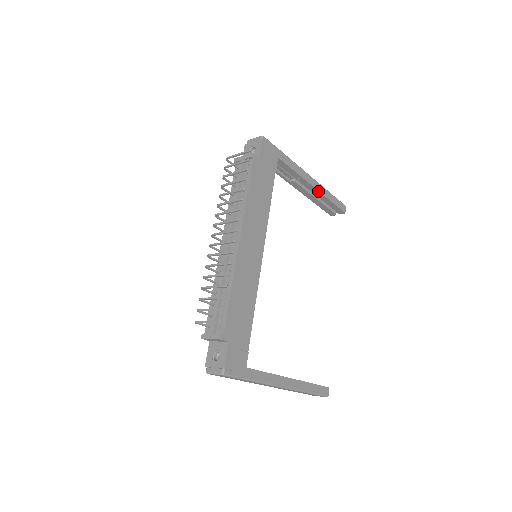
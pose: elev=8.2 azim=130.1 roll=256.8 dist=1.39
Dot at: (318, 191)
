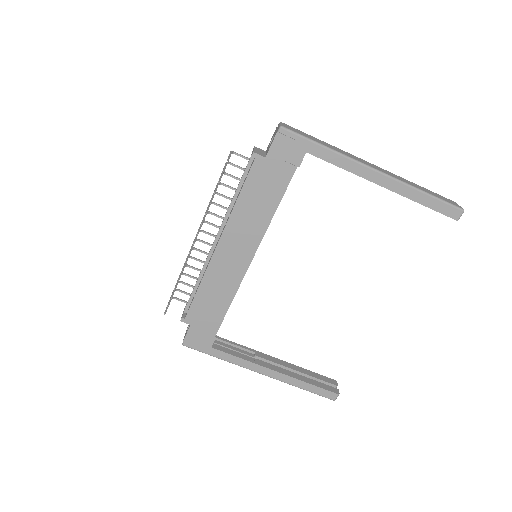
Dot at: (392, 191)
